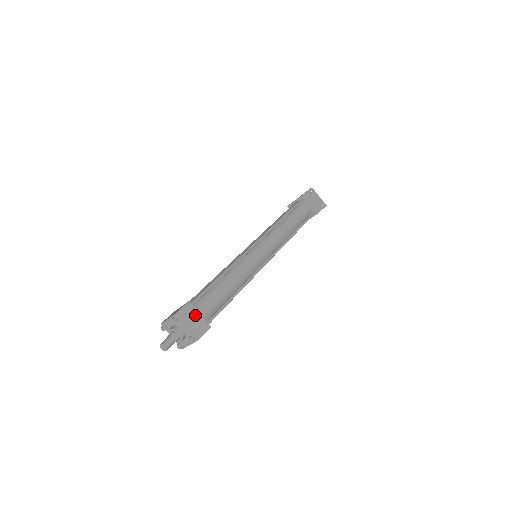
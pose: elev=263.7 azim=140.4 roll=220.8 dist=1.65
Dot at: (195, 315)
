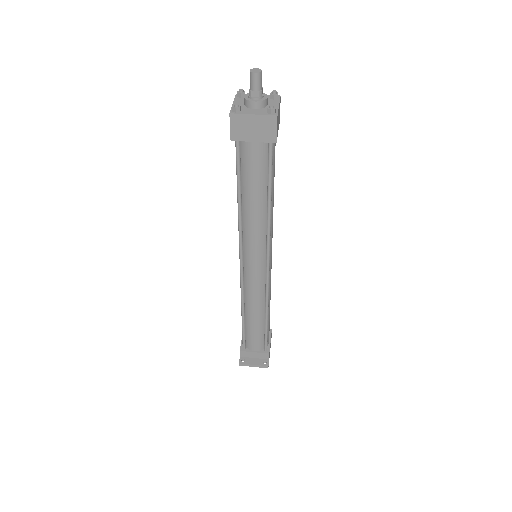
Dot at: occluded
